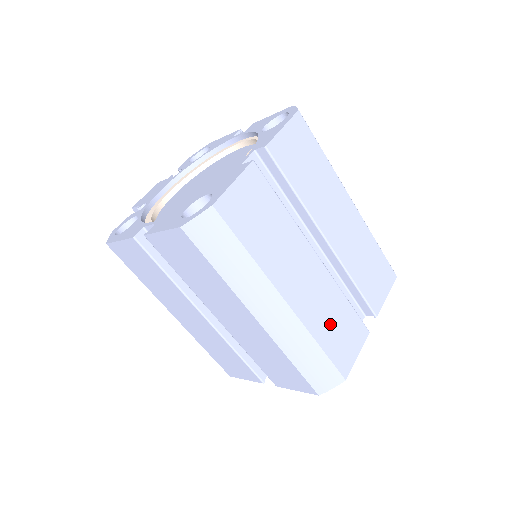
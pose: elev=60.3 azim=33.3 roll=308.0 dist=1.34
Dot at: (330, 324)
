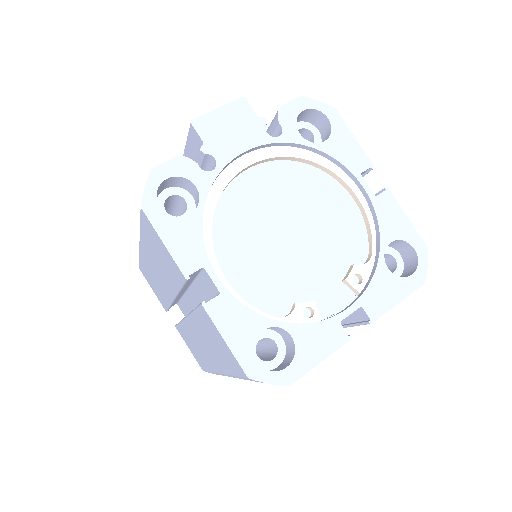
Dot at: occluded
